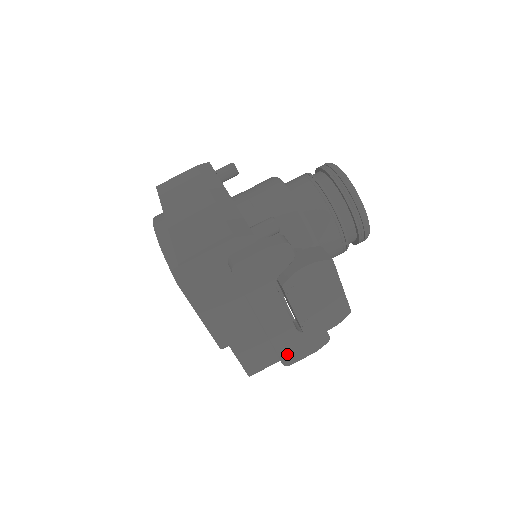
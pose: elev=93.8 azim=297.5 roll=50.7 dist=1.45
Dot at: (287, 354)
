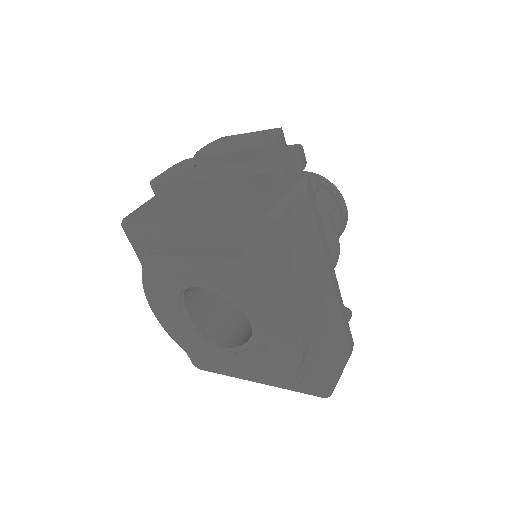
Dot at: (264, 168)
